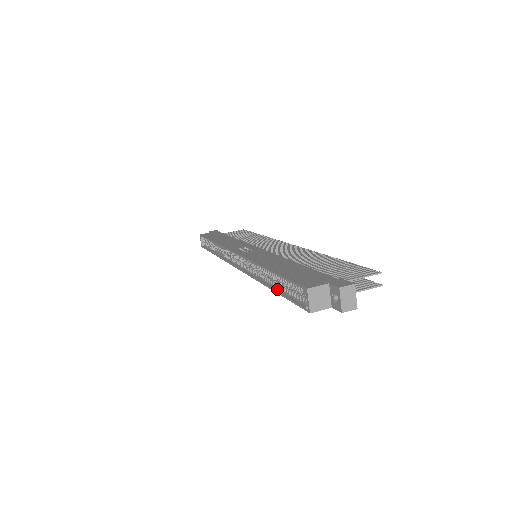
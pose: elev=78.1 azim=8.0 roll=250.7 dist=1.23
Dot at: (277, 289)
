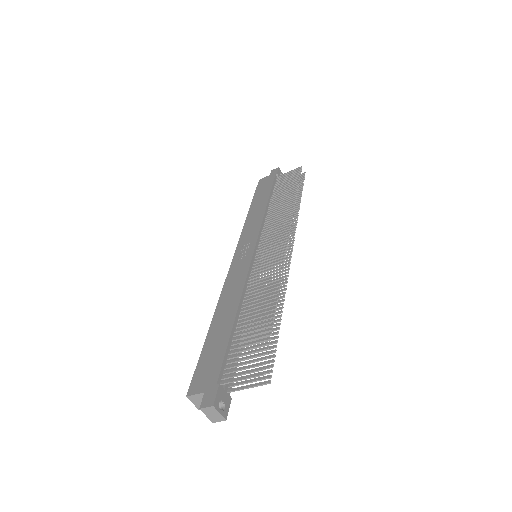
Dot at: occluded
